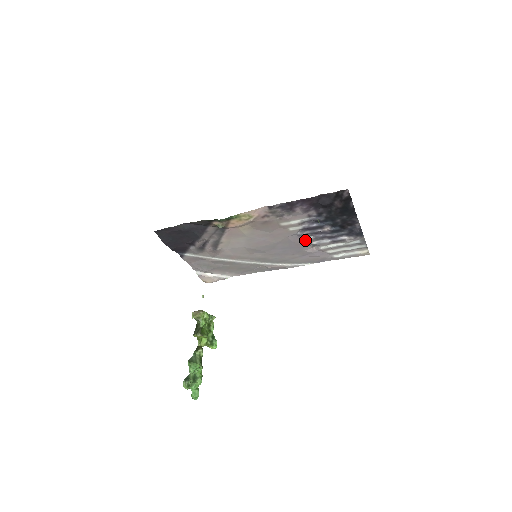
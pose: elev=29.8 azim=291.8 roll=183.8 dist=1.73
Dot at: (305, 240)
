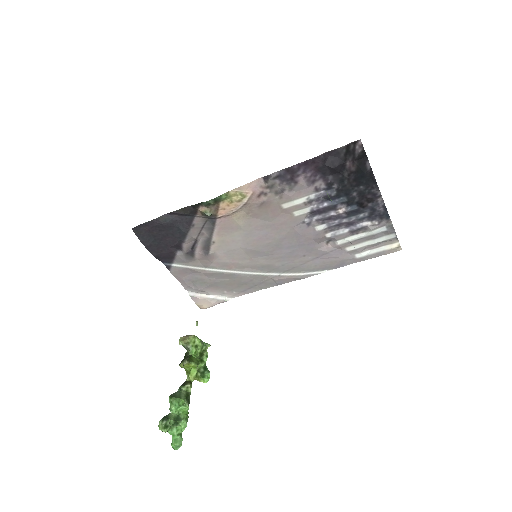
Dot at: (316, 231)
